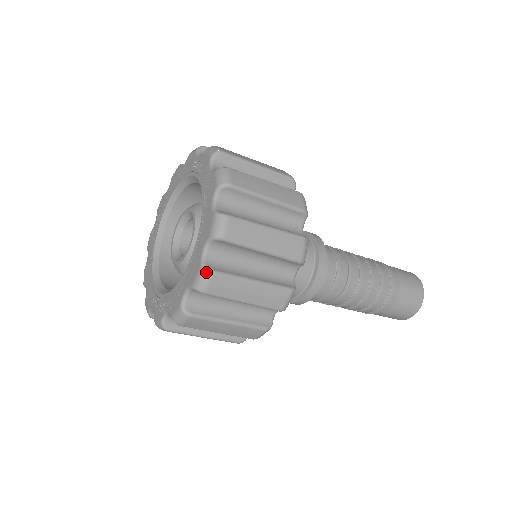
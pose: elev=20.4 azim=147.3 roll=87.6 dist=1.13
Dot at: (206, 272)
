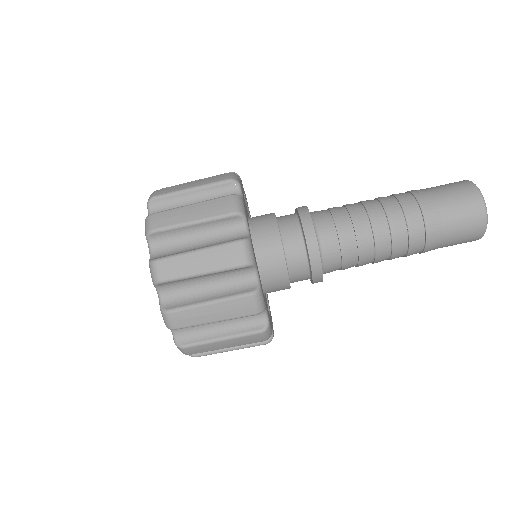
Dot at: (147, 218)
